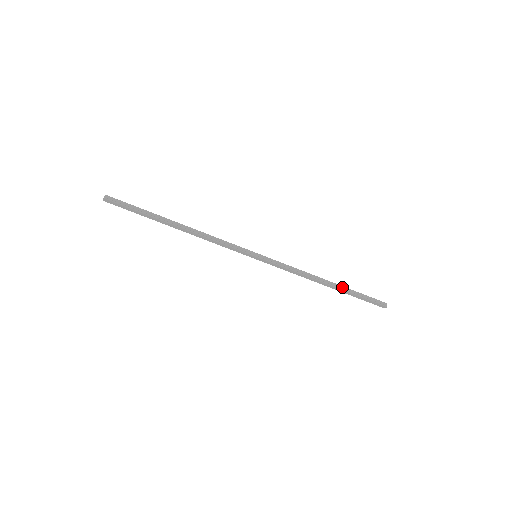
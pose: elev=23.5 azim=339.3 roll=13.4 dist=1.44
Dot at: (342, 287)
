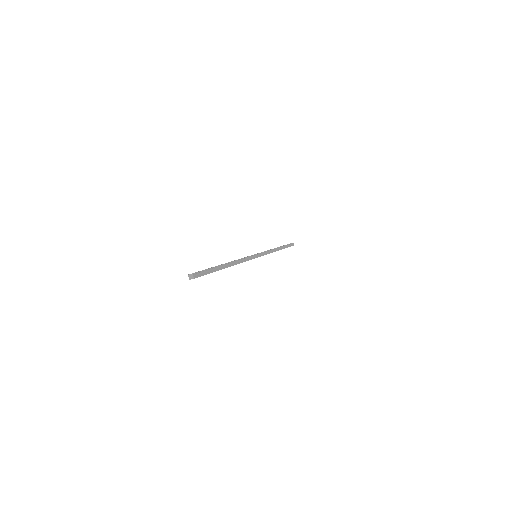
Dot at: (282, 247)
